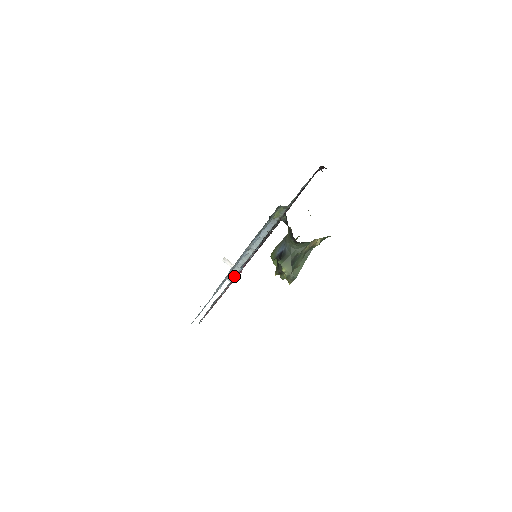
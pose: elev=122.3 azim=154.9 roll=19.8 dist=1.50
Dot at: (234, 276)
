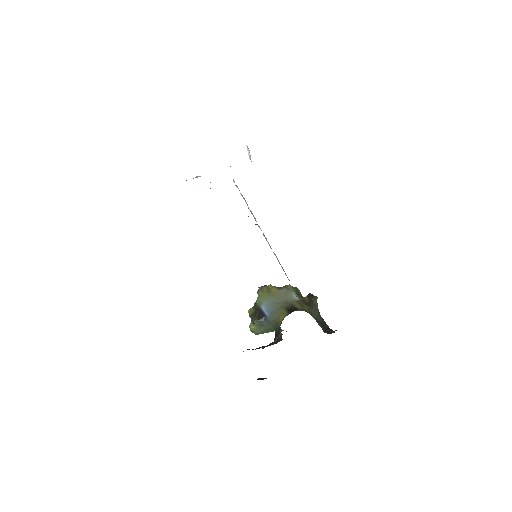
Dot at: occluded
